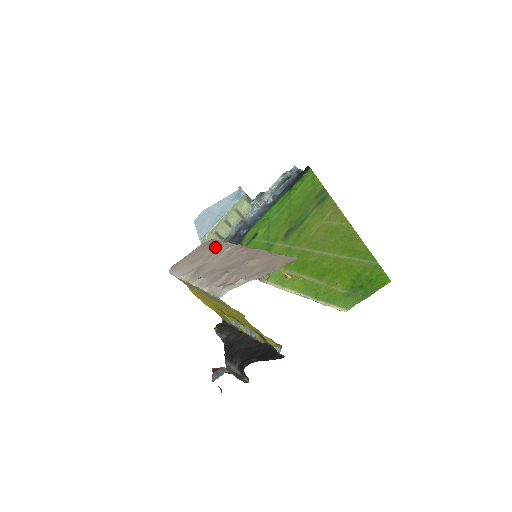
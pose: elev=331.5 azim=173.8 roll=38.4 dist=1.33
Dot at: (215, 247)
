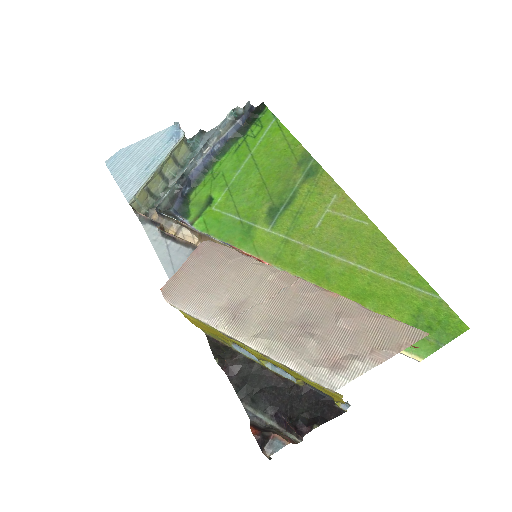
Dot at: (235, 264)
